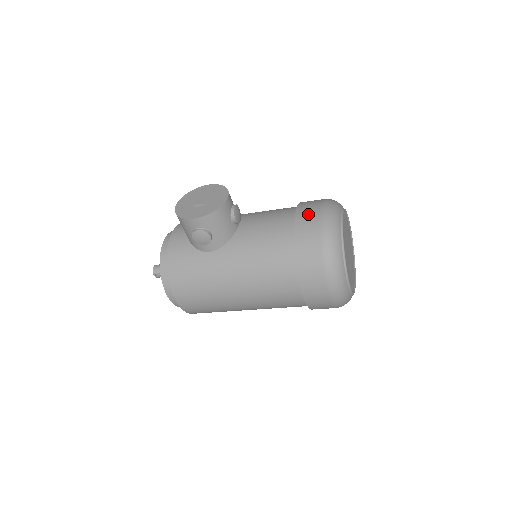
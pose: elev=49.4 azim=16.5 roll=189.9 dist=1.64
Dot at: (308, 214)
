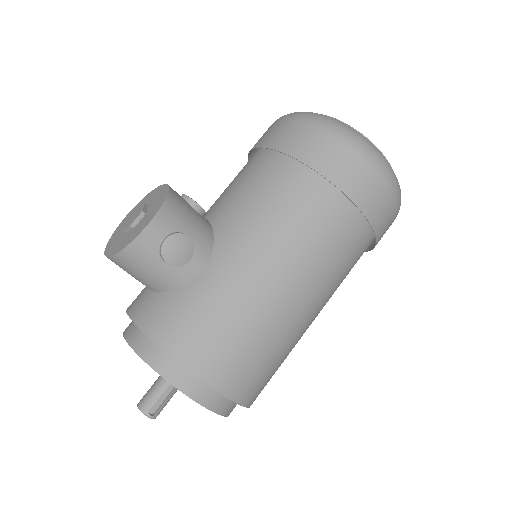
Dot at: (273, 132)
